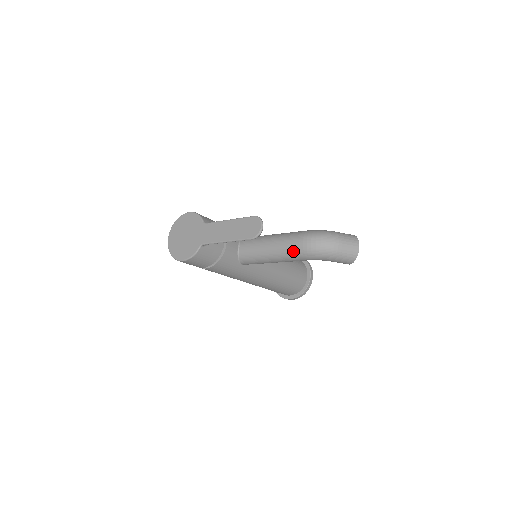
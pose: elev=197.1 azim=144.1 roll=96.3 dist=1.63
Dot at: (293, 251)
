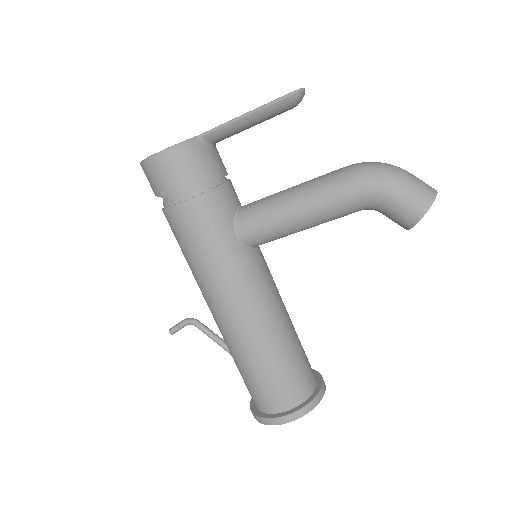
Dot at: (333, 177)
